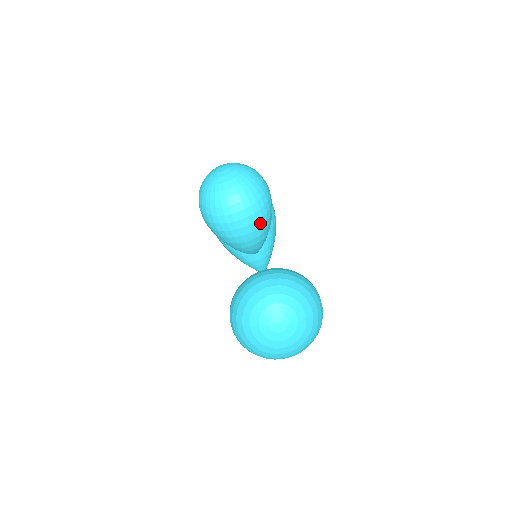
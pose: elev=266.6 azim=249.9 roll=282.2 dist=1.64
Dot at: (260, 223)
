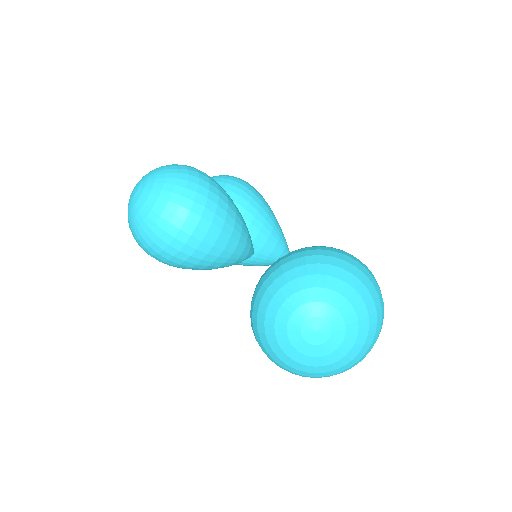
Dot at: (219, 222)
